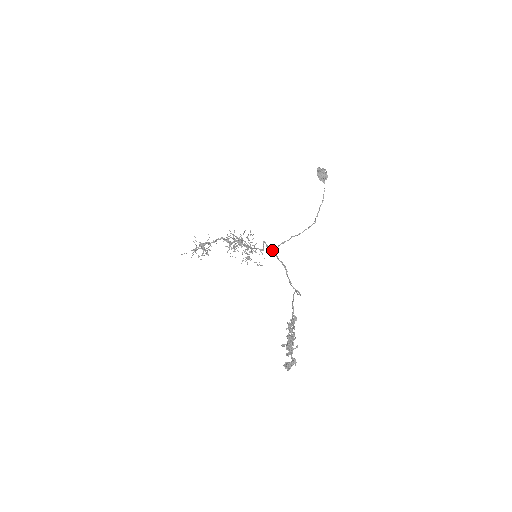
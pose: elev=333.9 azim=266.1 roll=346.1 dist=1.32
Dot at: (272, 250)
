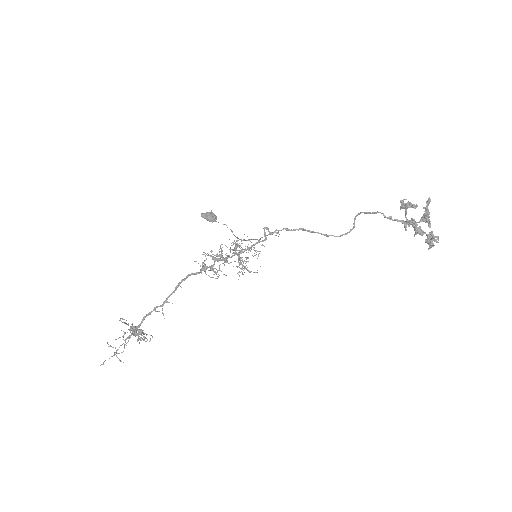
Dot at: (279, 230)
